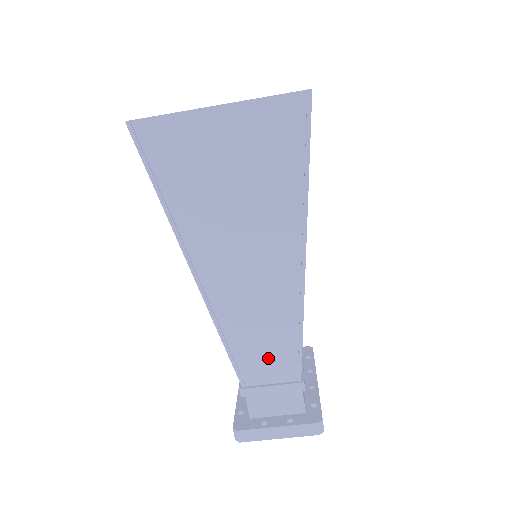
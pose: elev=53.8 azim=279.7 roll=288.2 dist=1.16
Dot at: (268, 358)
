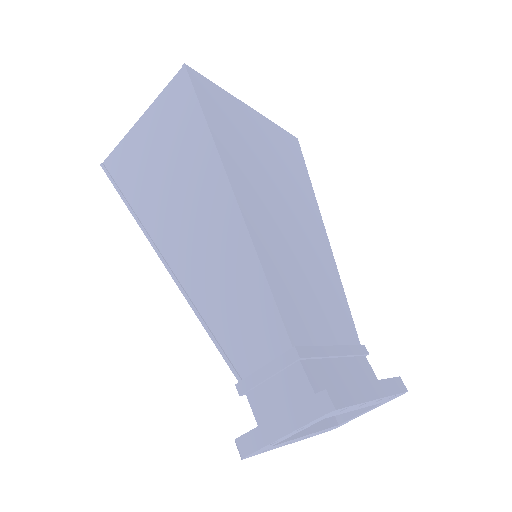
Dot at: (249, 328)
